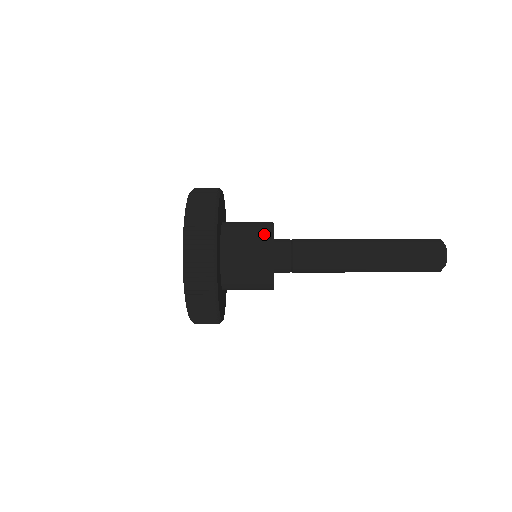
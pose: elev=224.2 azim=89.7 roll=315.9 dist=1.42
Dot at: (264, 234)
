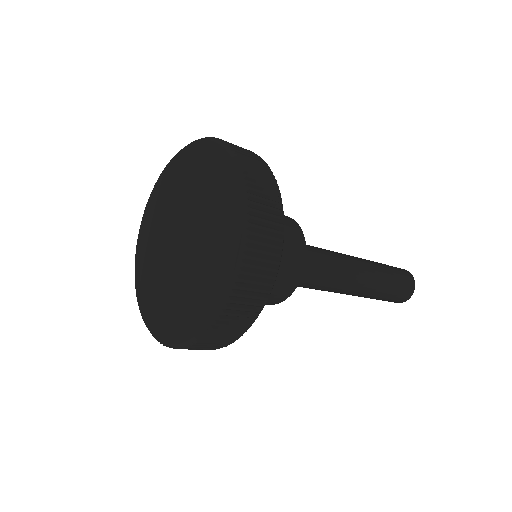
Dot at: (285, 289)
